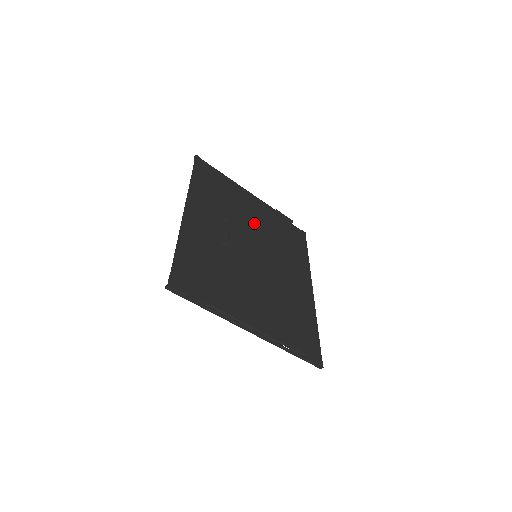
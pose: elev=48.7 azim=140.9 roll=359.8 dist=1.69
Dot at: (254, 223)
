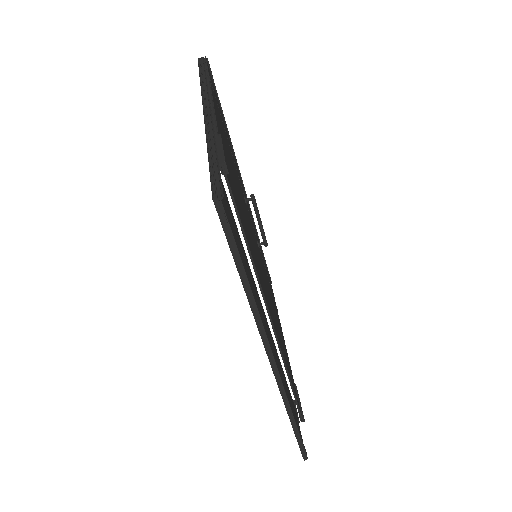
Dot at: (273, 305)
